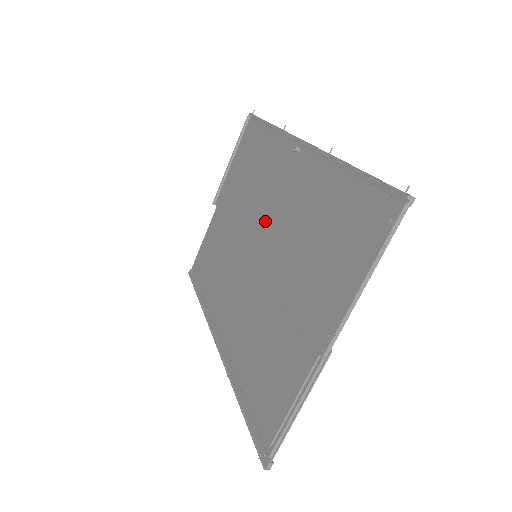
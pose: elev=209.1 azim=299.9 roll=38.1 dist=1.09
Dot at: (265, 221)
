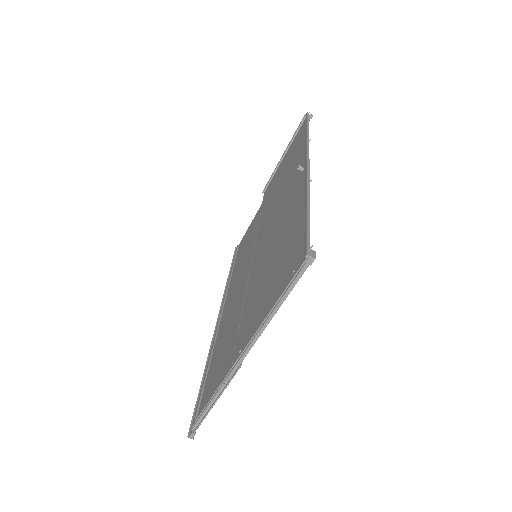
Dot at: (268, 227)
